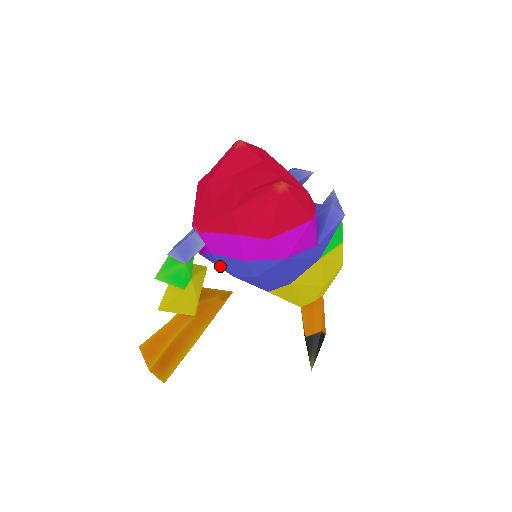
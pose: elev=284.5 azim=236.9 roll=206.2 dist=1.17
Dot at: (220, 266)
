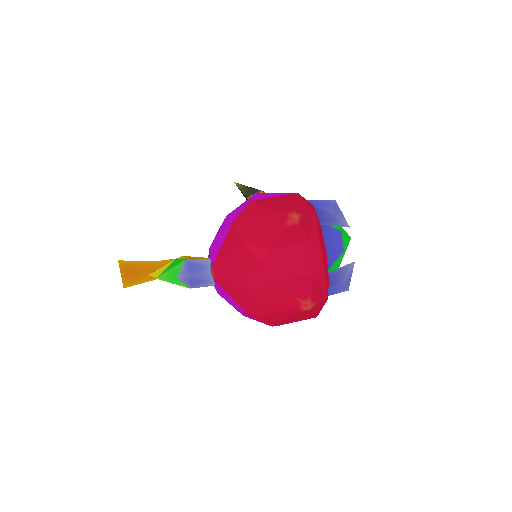
Dot at: occluded
